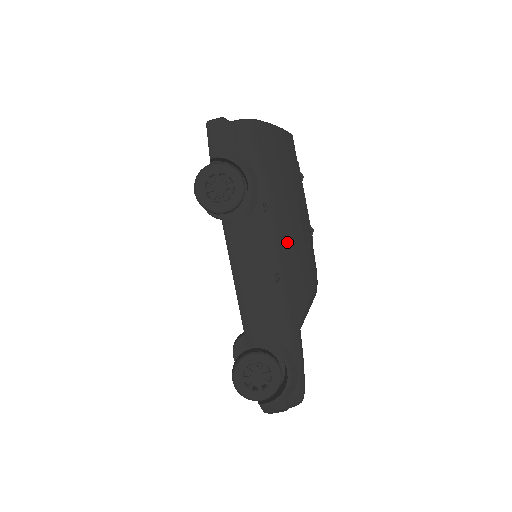
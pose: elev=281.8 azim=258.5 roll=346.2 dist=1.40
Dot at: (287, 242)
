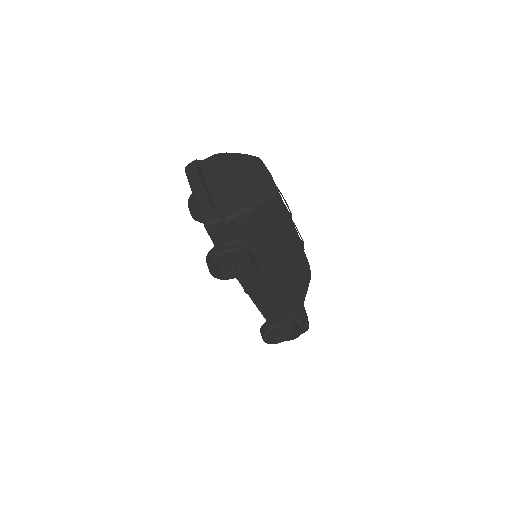
Dot at: (288, 269)
